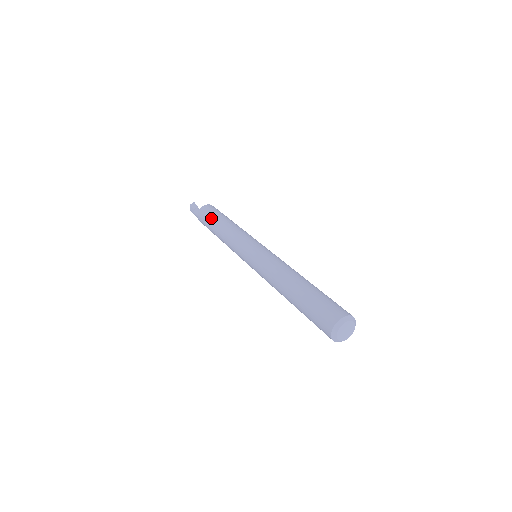
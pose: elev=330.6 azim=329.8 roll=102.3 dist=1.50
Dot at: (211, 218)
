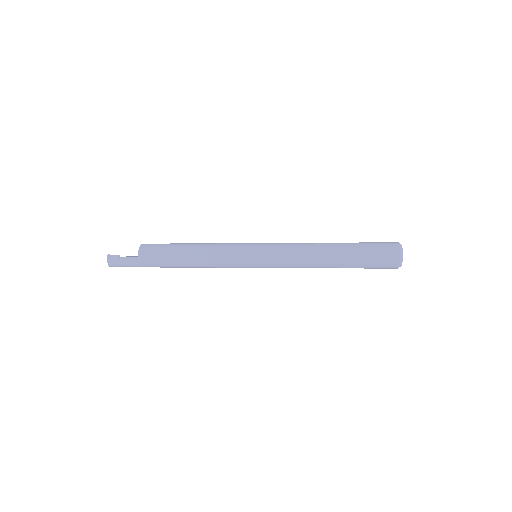
Dot at: (168, 253)
